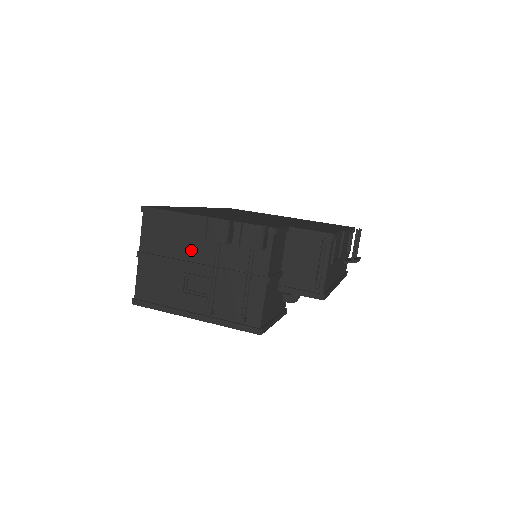
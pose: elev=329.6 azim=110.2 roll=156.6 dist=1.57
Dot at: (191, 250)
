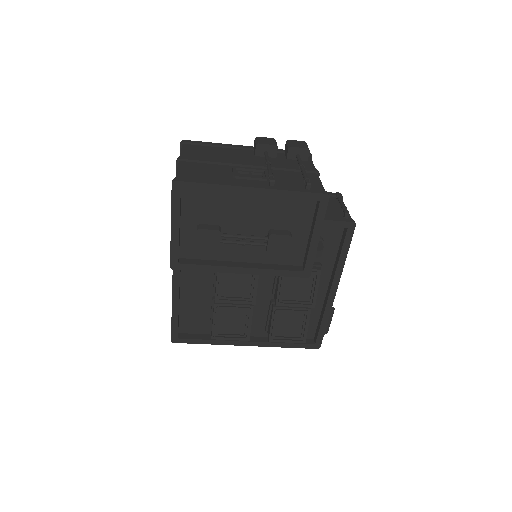
Dot at: (238, 159)
